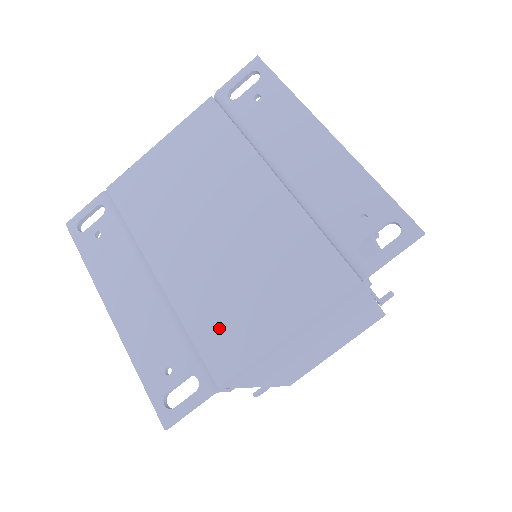
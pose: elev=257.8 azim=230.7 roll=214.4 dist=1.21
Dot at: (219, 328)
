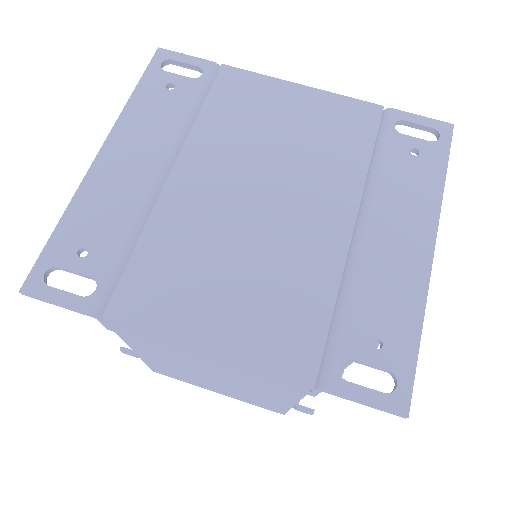
Dot at: (164, 274)
